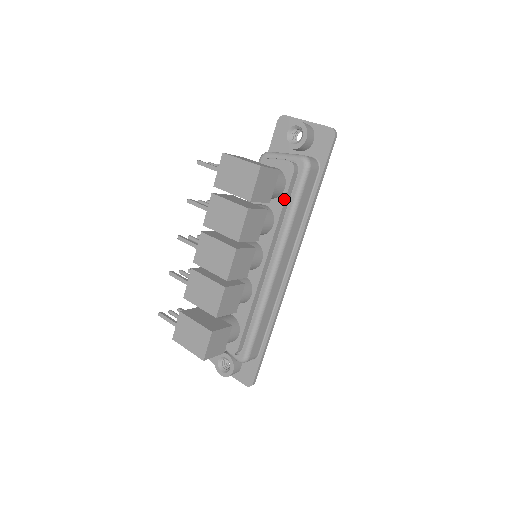
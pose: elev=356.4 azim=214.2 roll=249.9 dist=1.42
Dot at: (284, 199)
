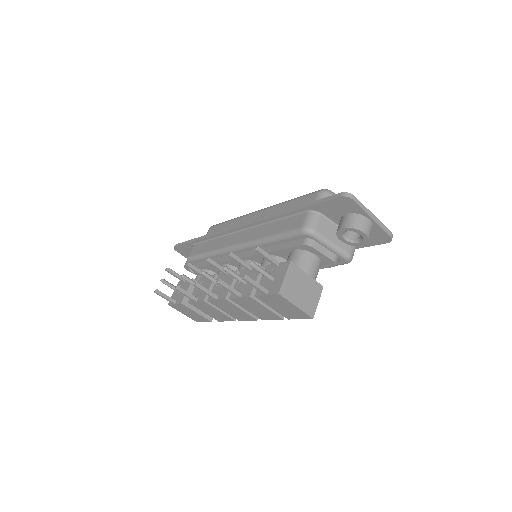
Dot at: occluded
